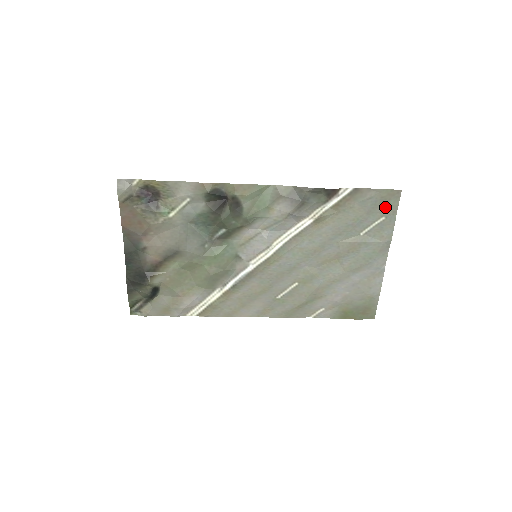
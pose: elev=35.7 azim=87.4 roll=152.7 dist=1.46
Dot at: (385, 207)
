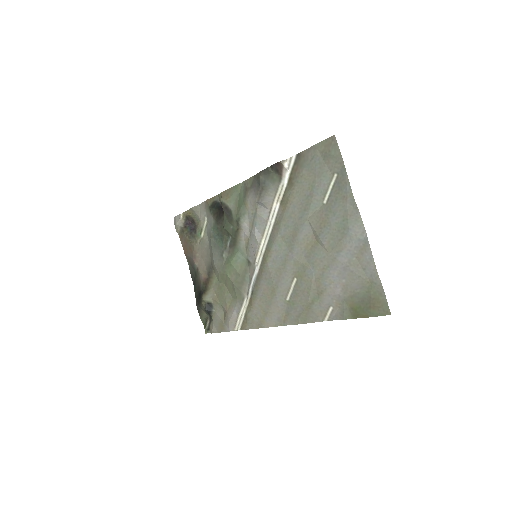
Dot at: (330, 162)
